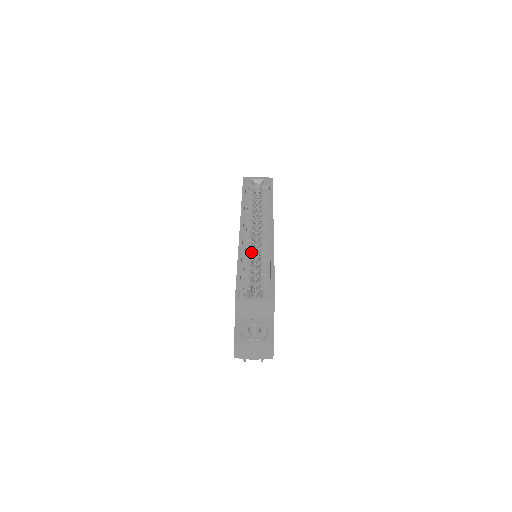
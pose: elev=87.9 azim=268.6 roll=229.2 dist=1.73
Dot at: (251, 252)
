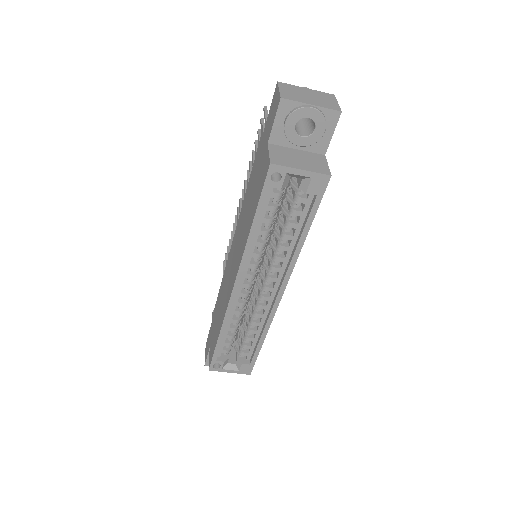
Dot at: (241, 314)
